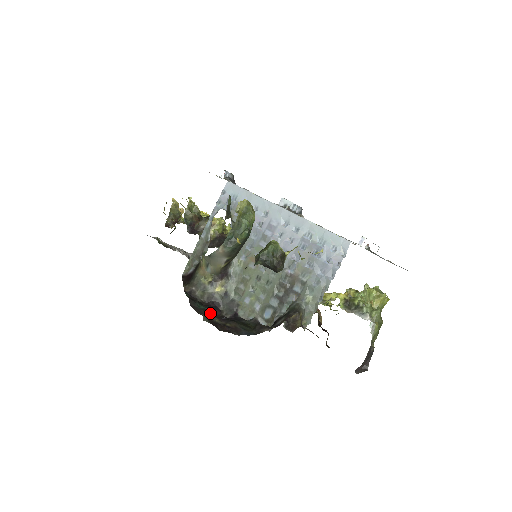
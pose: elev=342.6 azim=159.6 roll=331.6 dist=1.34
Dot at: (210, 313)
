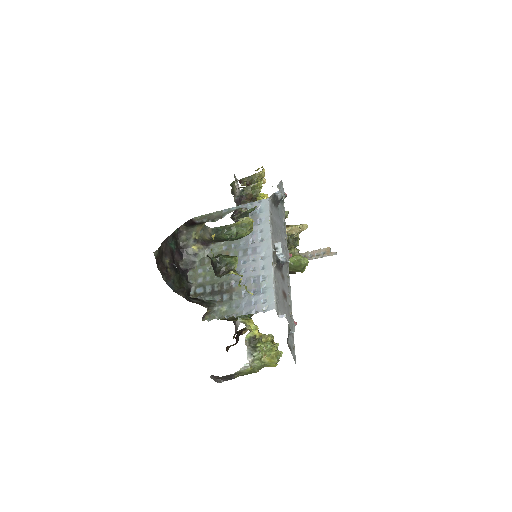
Dot at: (171, 254)
